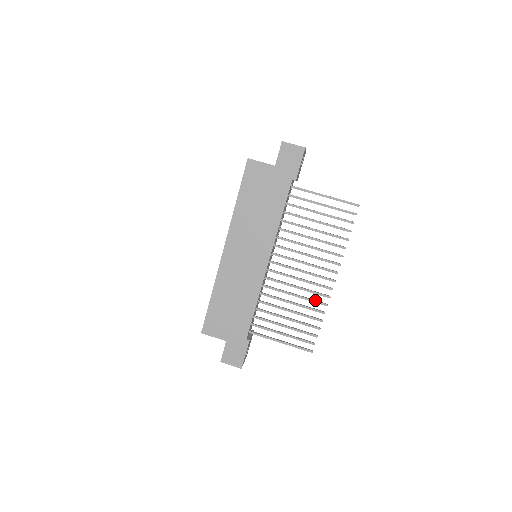
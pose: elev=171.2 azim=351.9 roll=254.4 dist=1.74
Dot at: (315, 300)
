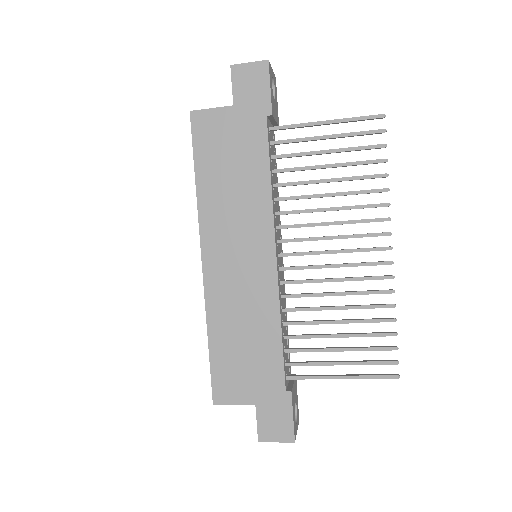
Dot at: (371, 290)
